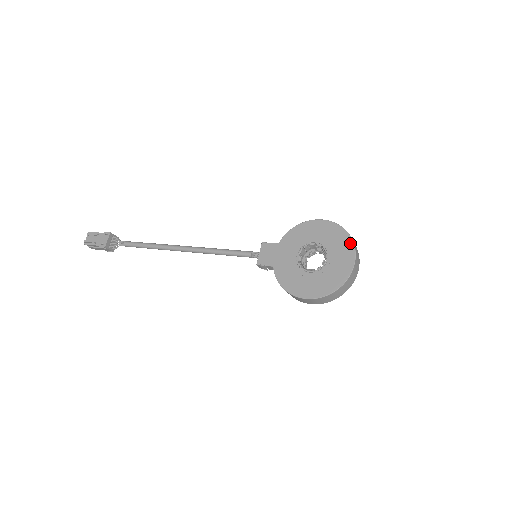
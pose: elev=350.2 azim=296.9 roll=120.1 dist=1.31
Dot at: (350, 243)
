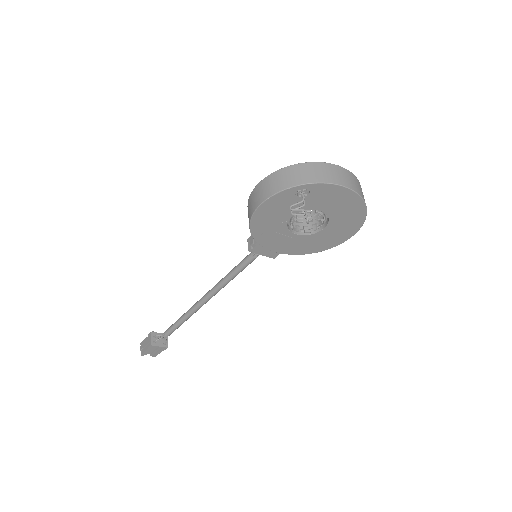
Dot at: occluded
